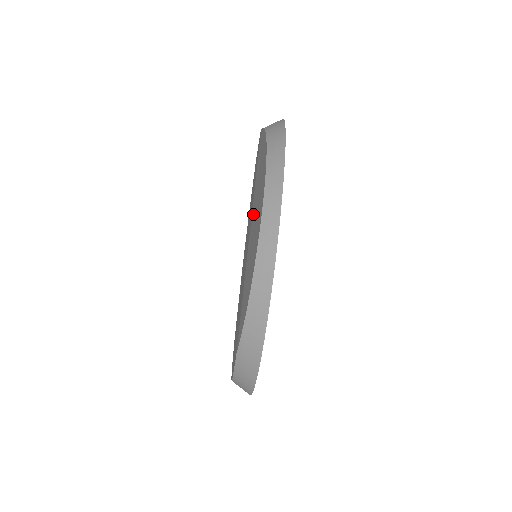
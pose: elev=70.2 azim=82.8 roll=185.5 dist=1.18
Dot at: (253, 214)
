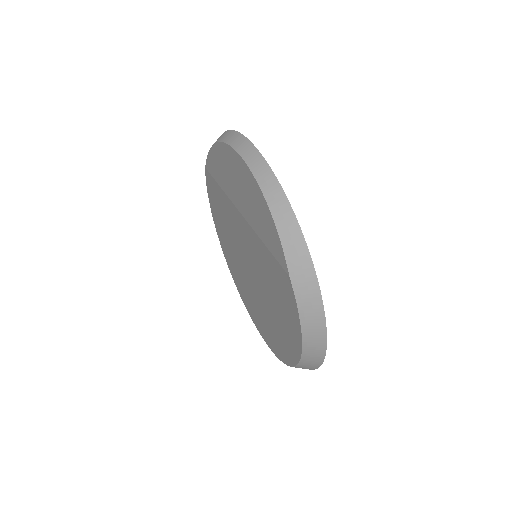
Dot at: (235, 196)
